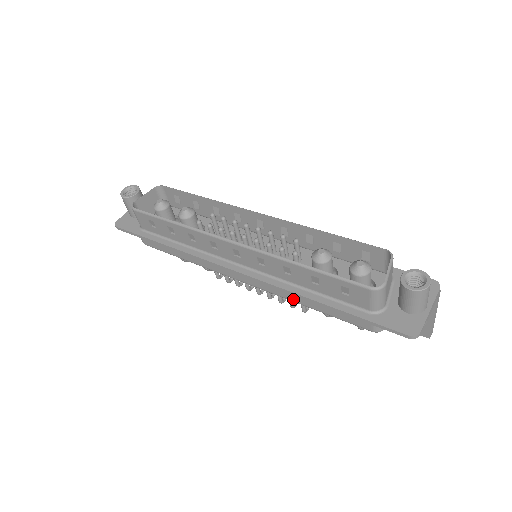
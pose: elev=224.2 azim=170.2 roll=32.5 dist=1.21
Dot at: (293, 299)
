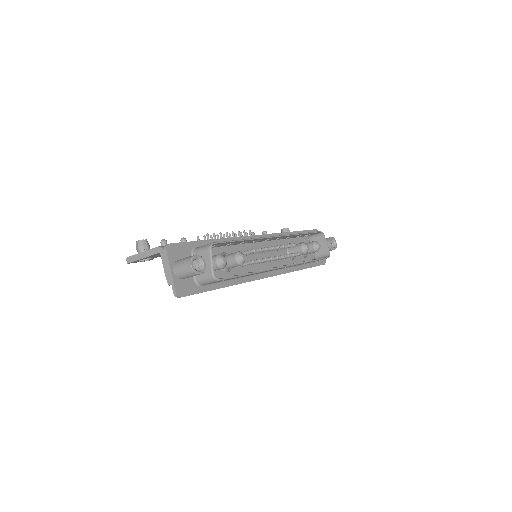
Dot at: occluded
